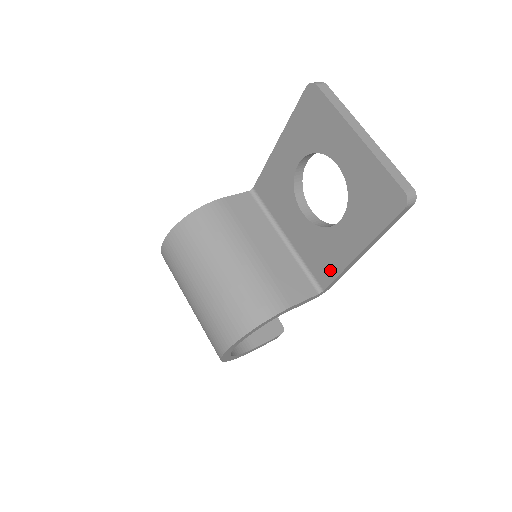
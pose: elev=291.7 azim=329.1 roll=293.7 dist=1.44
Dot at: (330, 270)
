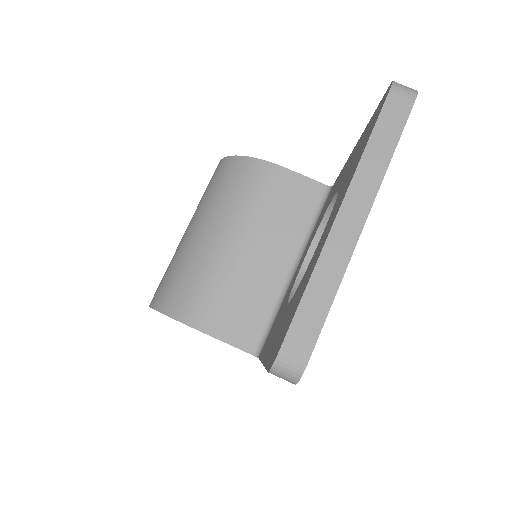
Dot at: (265, 345)
